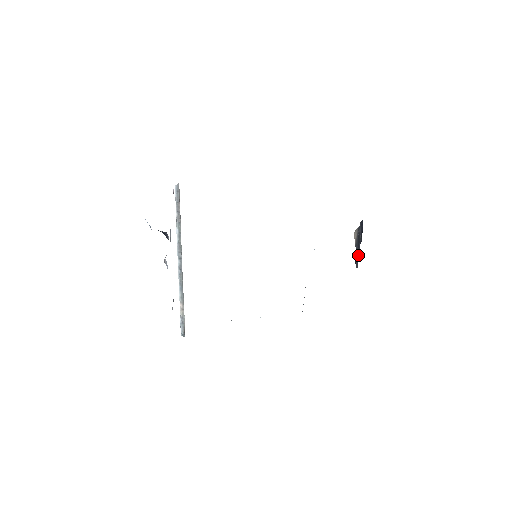
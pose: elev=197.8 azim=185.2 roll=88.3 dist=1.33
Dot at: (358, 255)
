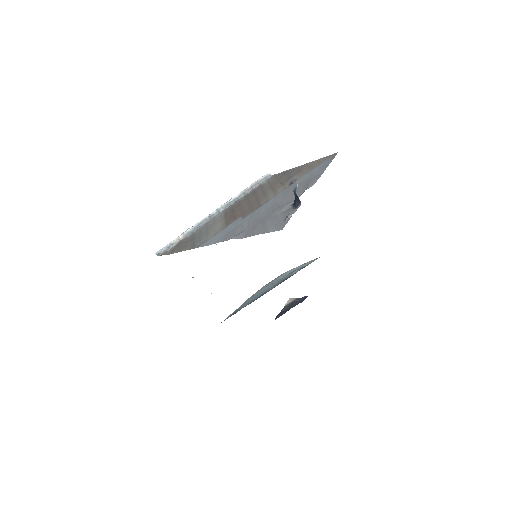
Dot at: (284, 313)
